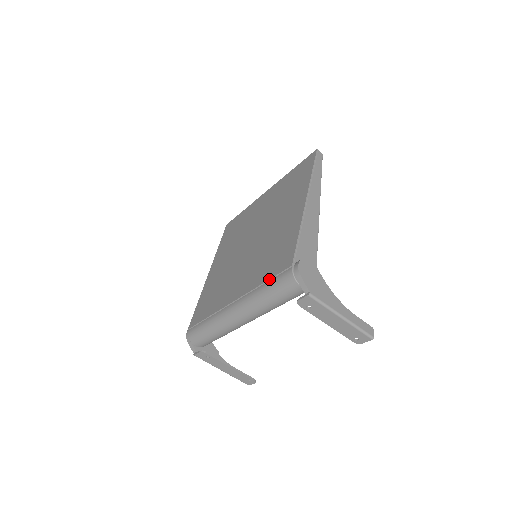
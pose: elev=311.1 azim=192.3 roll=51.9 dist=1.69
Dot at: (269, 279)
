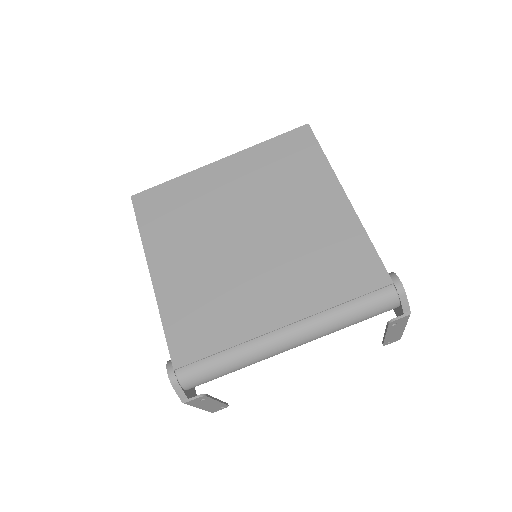
Dot at: (355, 298)
